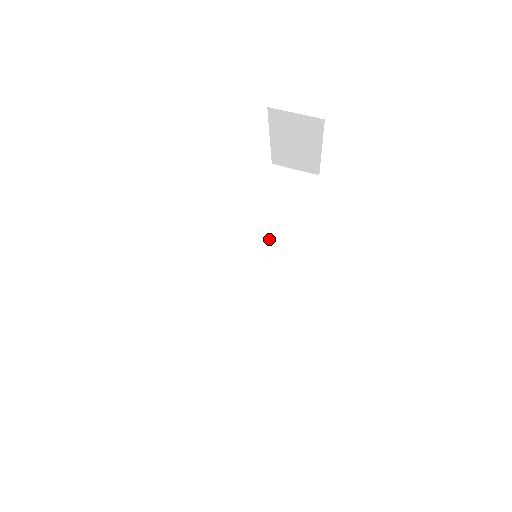
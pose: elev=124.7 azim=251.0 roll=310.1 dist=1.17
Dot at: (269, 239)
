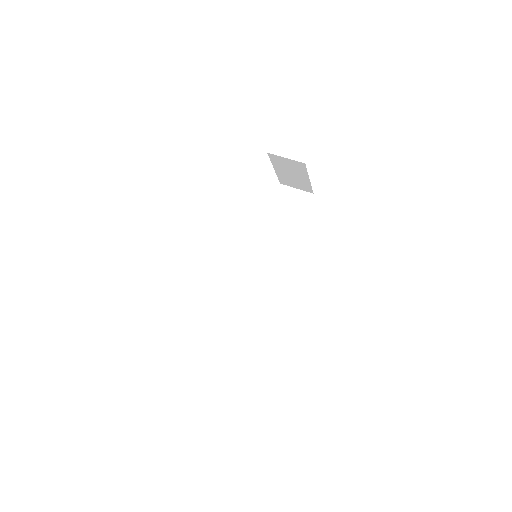
Dot at: (272, 241)
